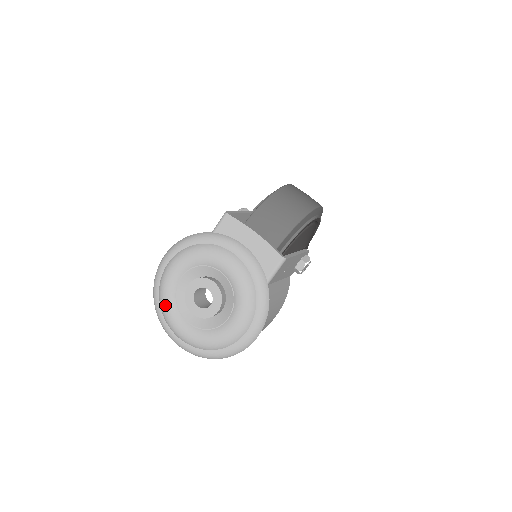
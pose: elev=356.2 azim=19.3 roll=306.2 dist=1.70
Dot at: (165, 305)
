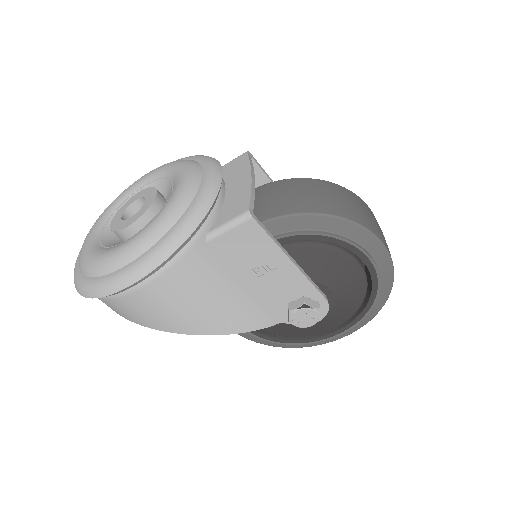
Dot at: (107, 207)
